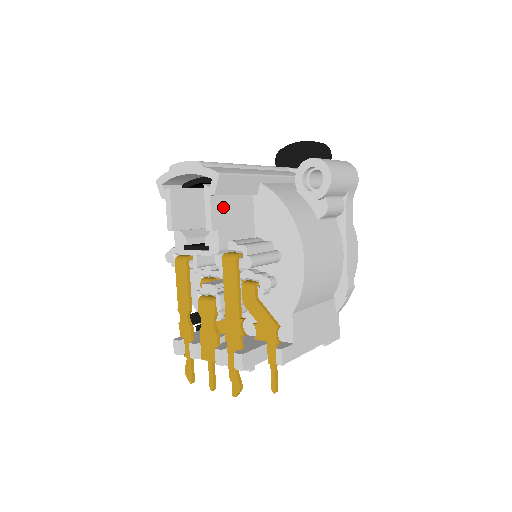
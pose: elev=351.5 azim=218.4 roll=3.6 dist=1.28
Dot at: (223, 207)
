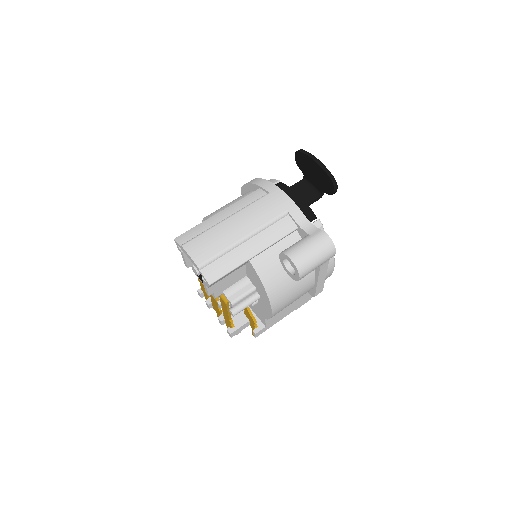
Dot at: (217, 282)
